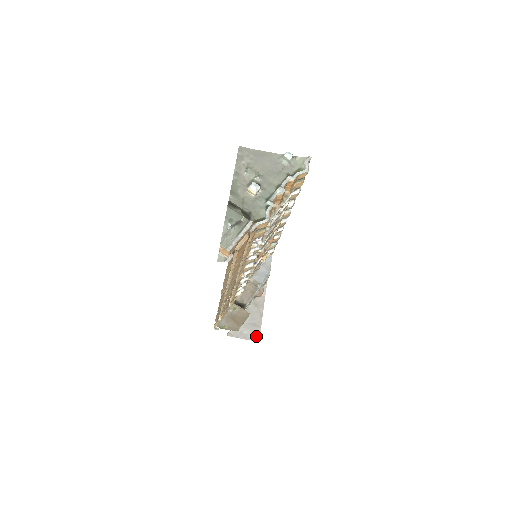
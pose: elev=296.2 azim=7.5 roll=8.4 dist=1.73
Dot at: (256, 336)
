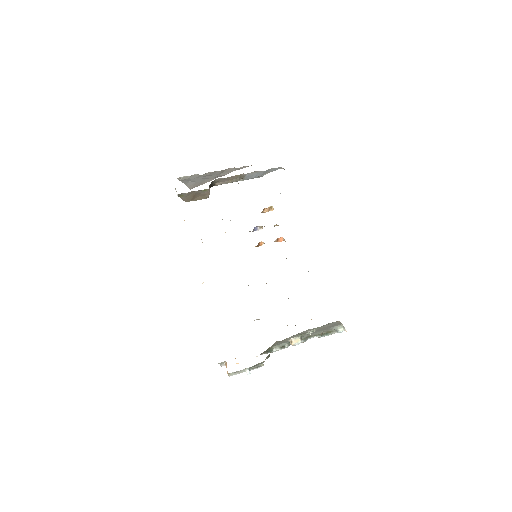
Dot at: (194, 186)
